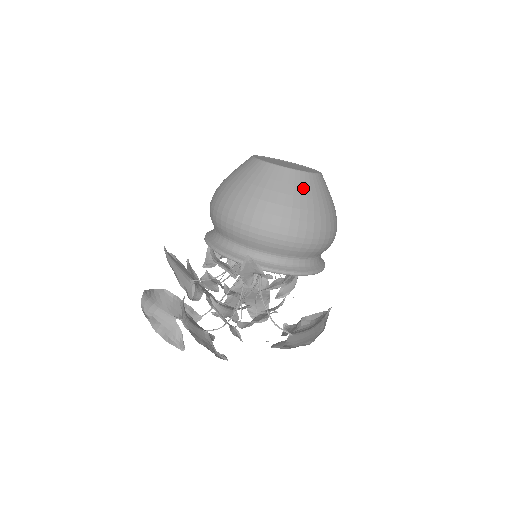
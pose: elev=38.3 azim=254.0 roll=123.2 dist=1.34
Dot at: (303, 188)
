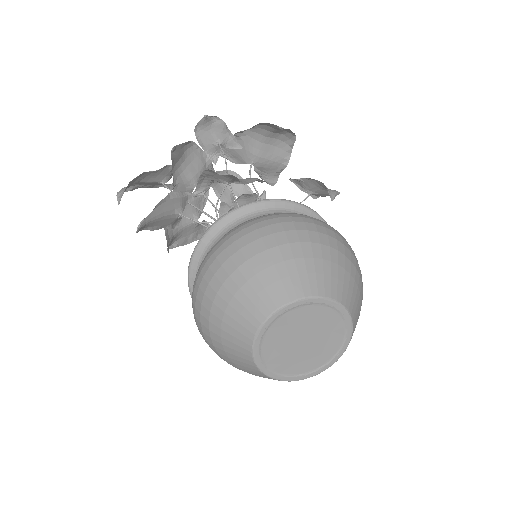
Dot at: occluded
